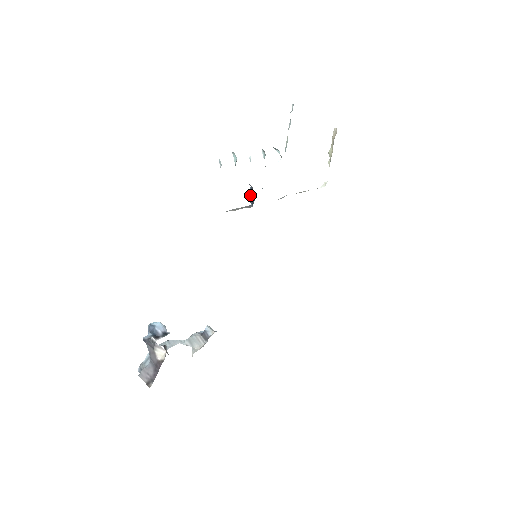
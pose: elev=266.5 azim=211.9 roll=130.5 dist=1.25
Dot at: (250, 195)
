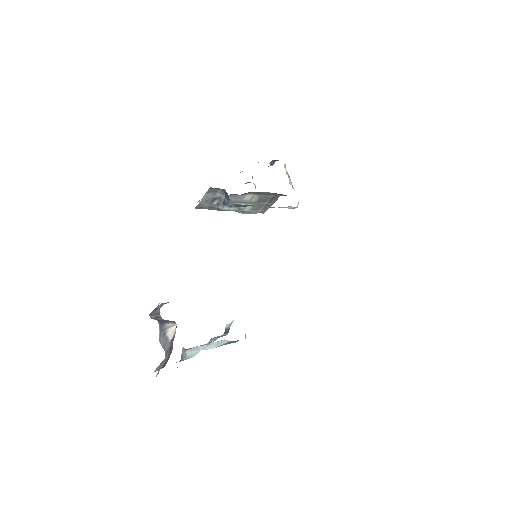
Dot at: (226, 199)
